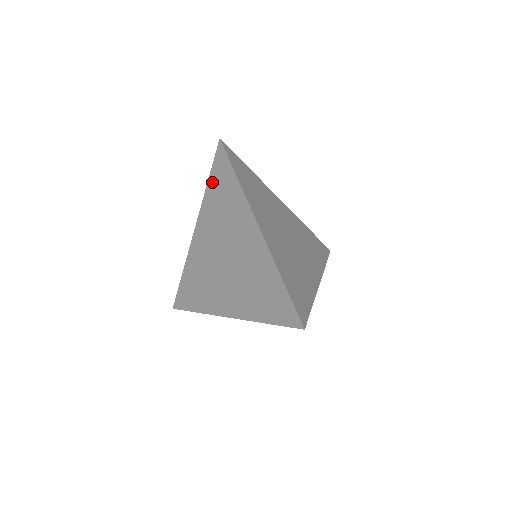
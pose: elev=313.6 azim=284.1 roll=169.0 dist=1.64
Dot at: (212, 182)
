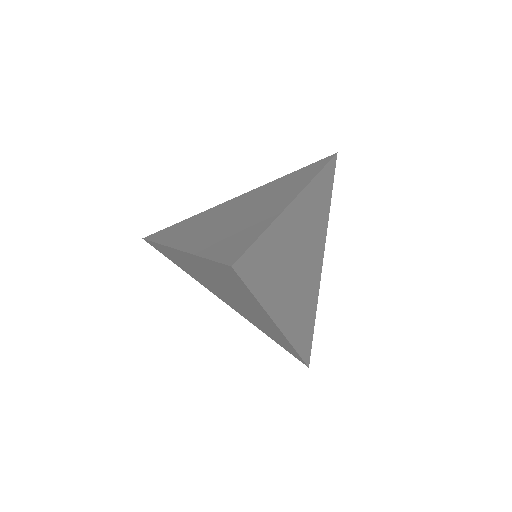
Dot at: (295, 173)
